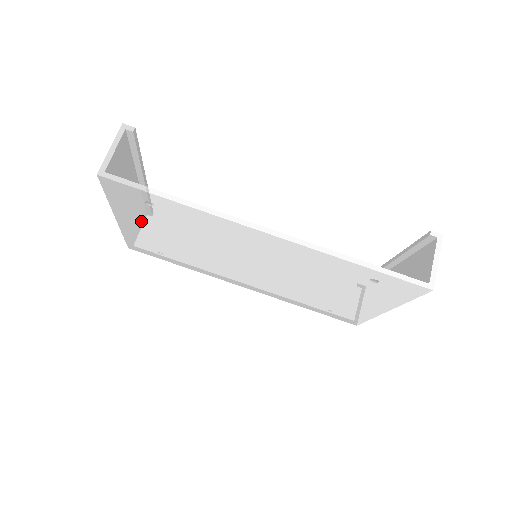
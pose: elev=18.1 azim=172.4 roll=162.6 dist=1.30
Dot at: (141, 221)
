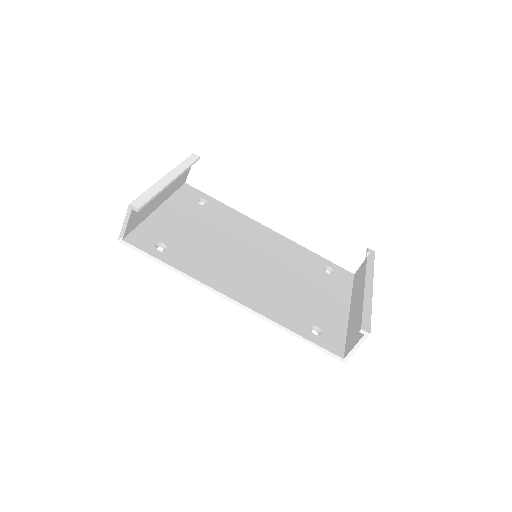
Dot at: occluded
